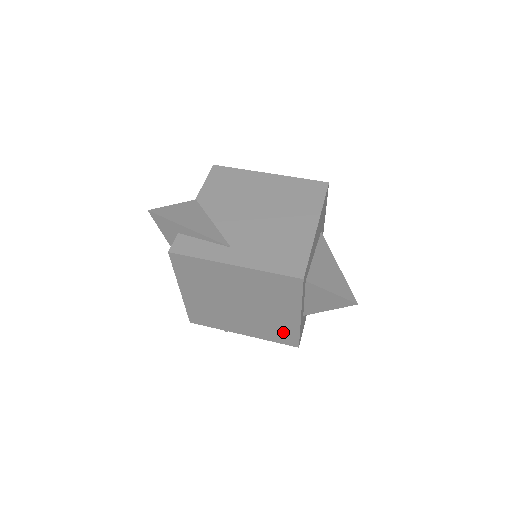
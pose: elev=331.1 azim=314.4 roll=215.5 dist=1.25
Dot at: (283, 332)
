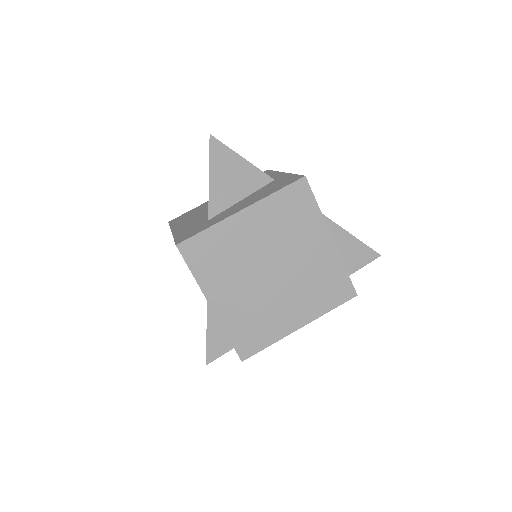
Dot at: occluded
